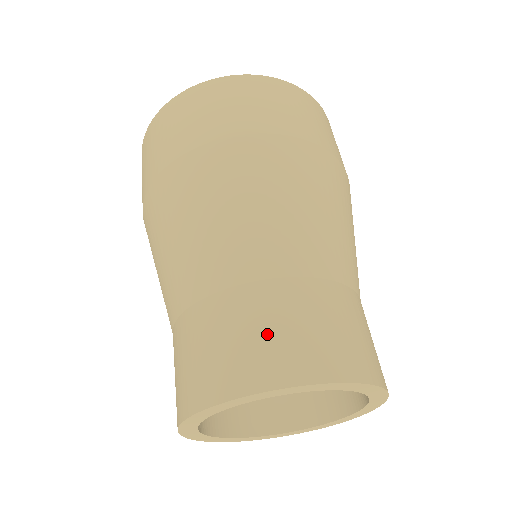
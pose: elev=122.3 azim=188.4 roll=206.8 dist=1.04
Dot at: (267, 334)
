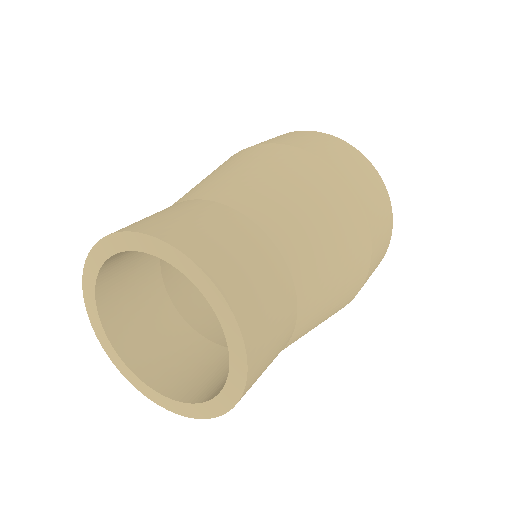
Dot at: (244, 260)
